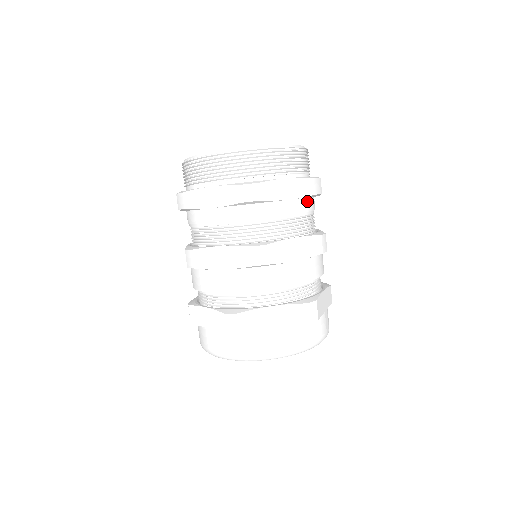
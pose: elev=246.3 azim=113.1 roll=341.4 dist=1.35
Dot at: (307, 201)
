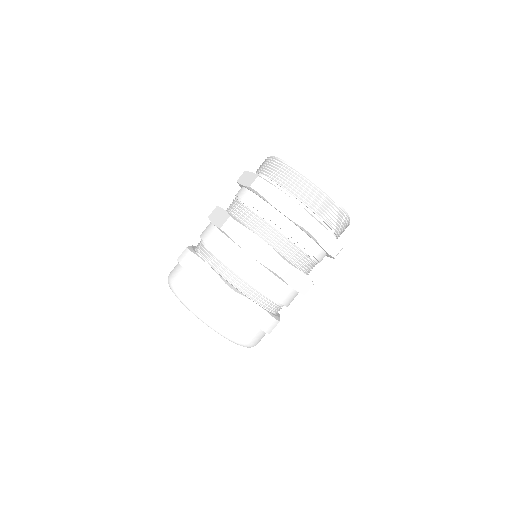
Dot at: (299, 232)
